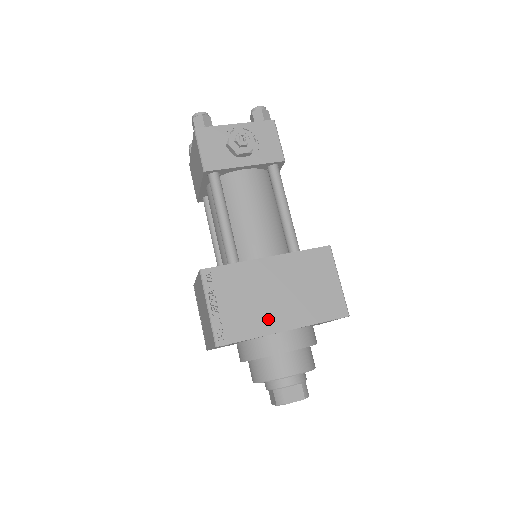
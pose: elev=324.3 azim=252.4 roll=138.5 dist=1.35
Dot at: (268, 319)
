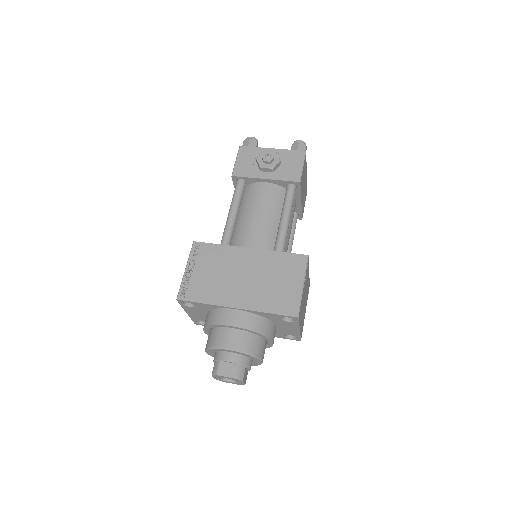
Dot at: (226, 294)
